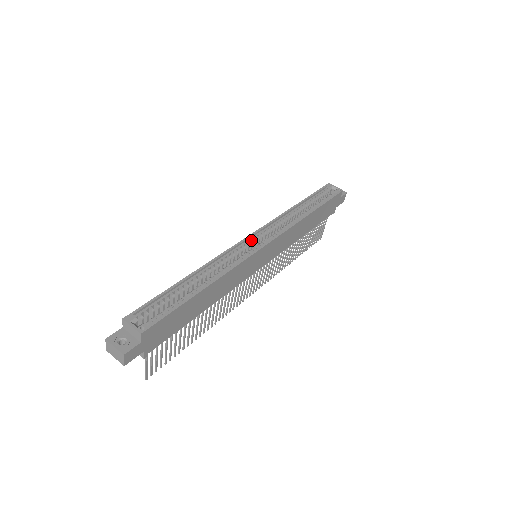
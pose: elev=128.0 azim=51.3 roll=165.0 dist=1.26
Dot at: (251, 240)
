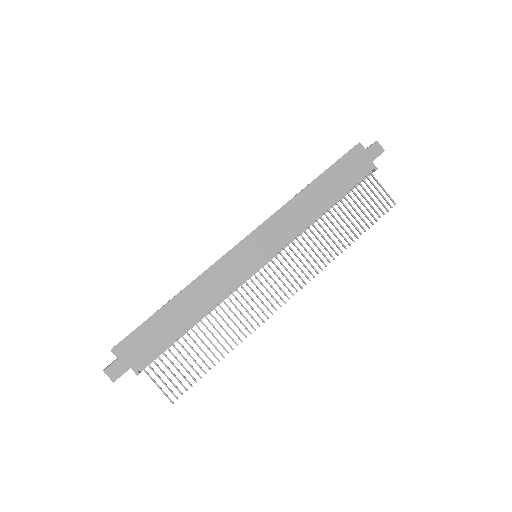
Dot at: occluded
